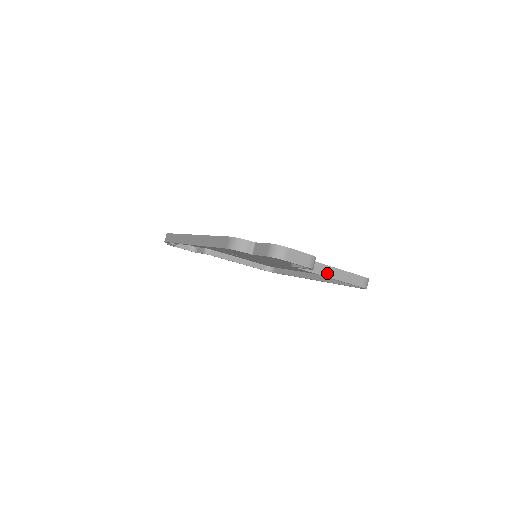
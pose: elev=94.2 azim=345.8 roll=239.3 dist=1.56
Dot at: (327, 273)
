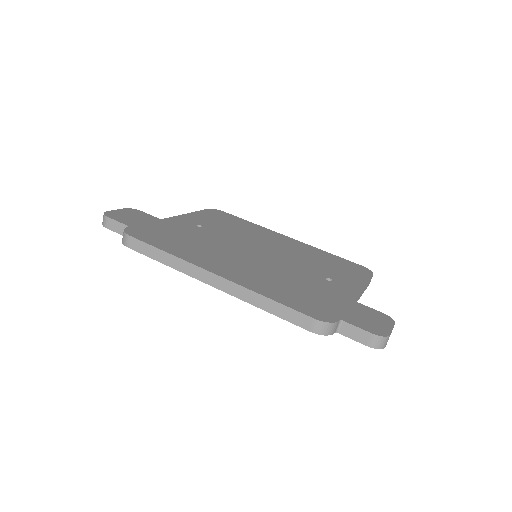
Dot at: occluded
